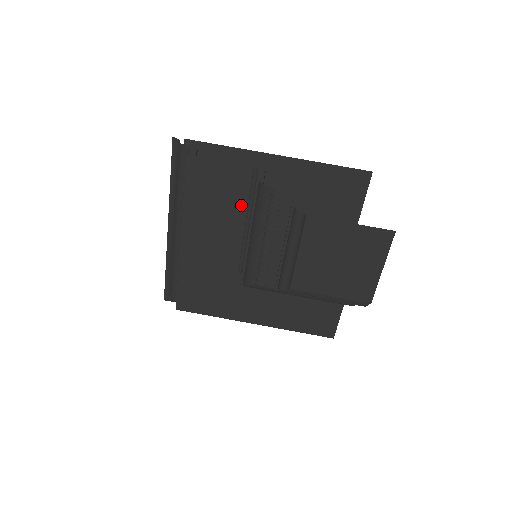
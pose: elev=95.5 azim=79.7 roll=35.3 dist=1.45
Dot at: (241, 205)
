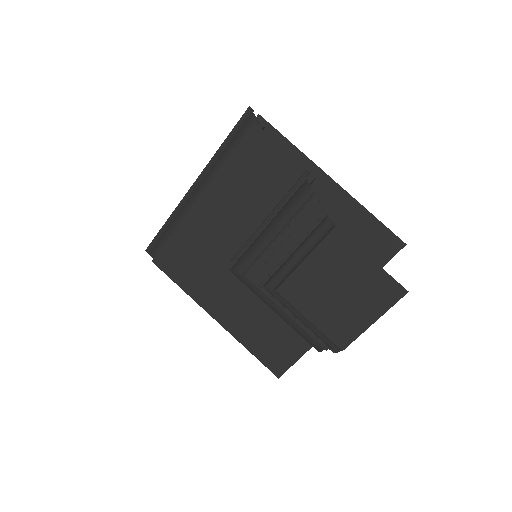
Dot at: (273, 198)
